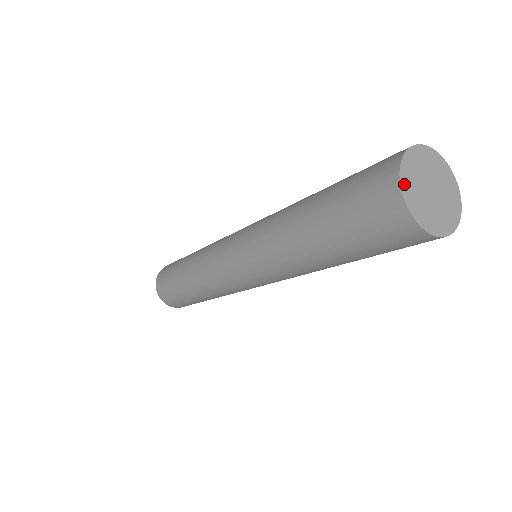
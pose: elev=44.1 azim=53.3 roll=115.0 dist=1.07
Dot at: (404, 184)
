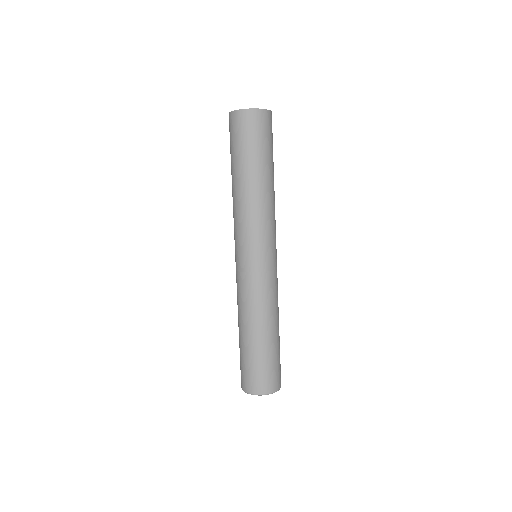
Dot at: occluded
